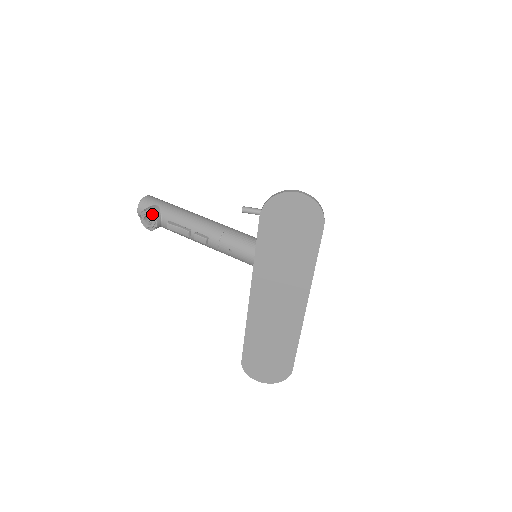
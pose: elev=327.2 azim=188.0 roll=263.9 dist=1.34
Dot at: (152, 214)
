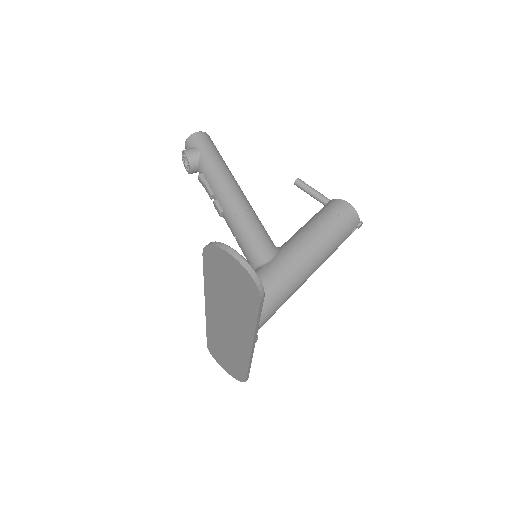
Dot at: (187, 159)
